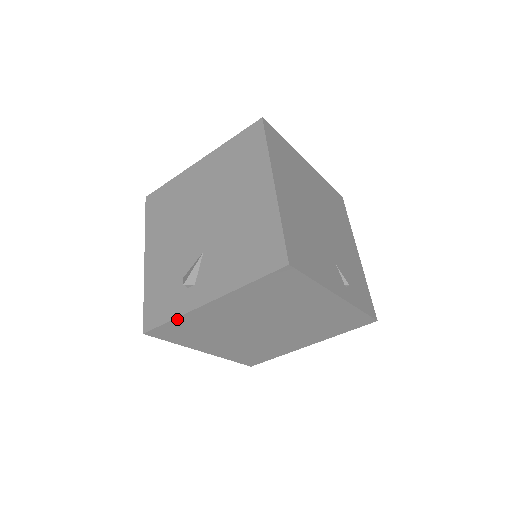
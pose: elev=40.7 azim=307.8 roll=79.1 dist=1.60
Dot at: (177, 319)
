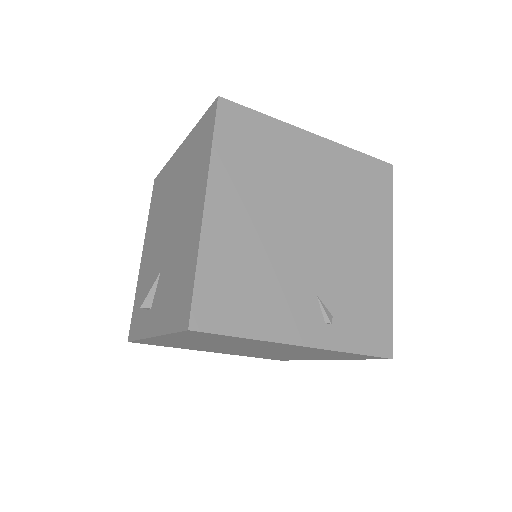
Dot at: (142, 340)
